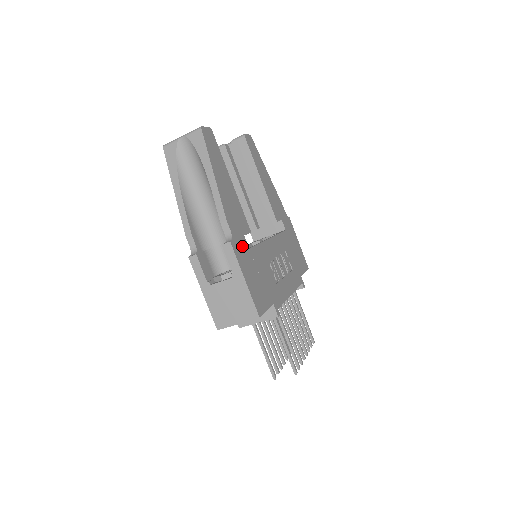
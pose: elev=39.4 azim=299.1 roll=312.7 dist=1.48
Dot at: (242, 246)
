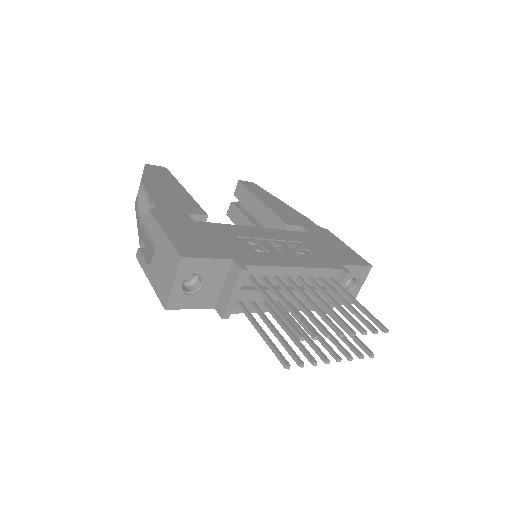
Dot at: (177, 216)
